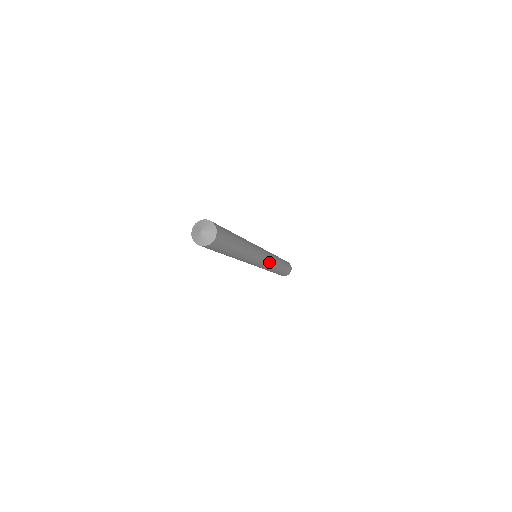
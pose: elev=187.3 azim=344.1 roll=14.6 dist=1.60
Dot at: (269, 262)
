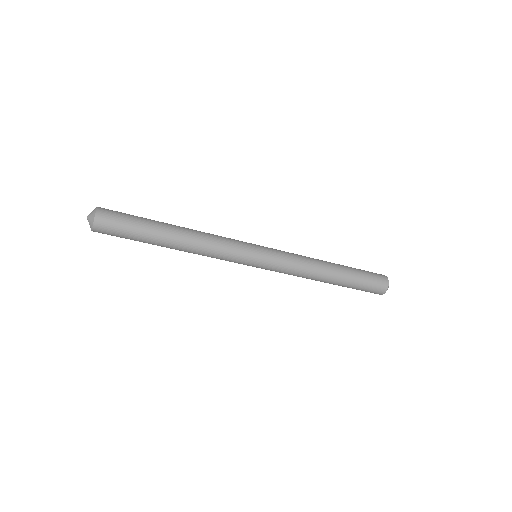
Dot at: (282, 255)
